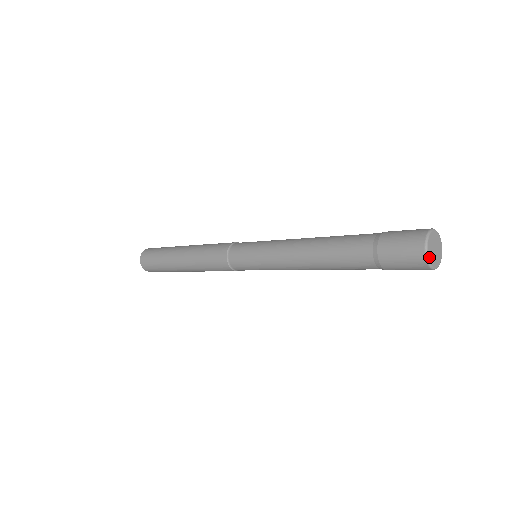
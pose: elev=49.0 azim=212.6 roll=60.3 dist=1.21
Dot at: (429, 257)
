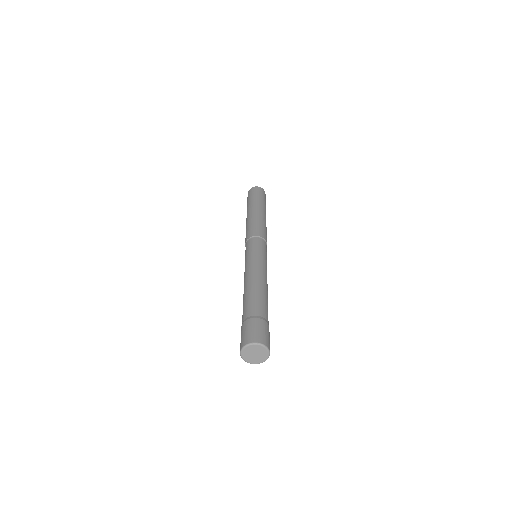
Dot at: (250, 362)
